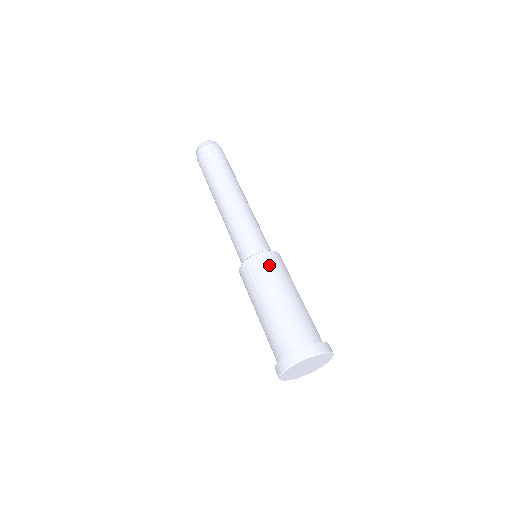
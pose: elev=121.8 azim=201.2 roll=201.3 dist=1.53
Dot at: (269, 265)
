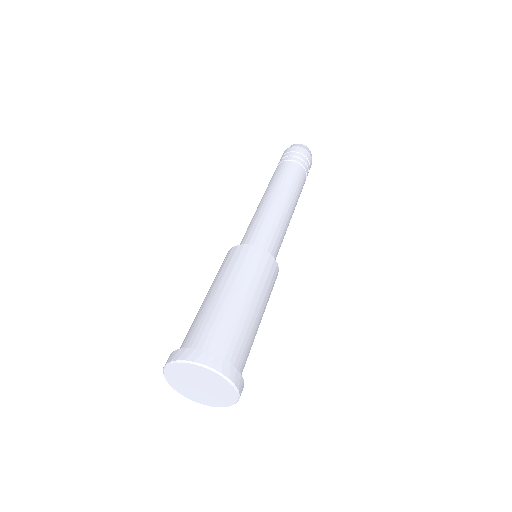
Dot at: (225, 261)
